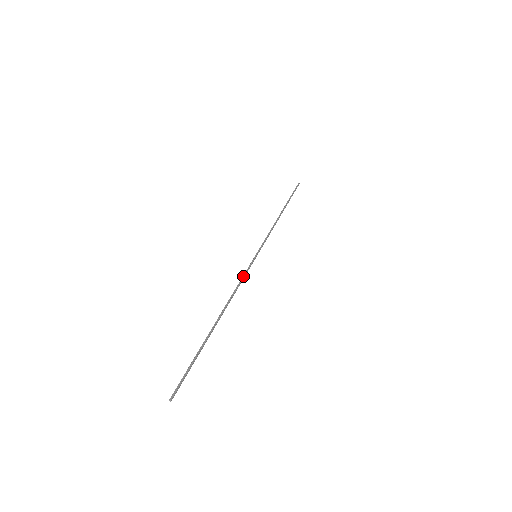
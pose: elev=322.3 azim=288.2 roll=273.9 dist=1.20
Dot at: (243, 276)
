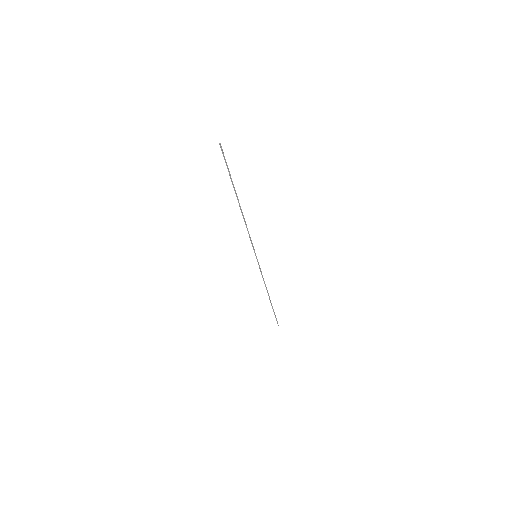
Dot at: (261, 273)
